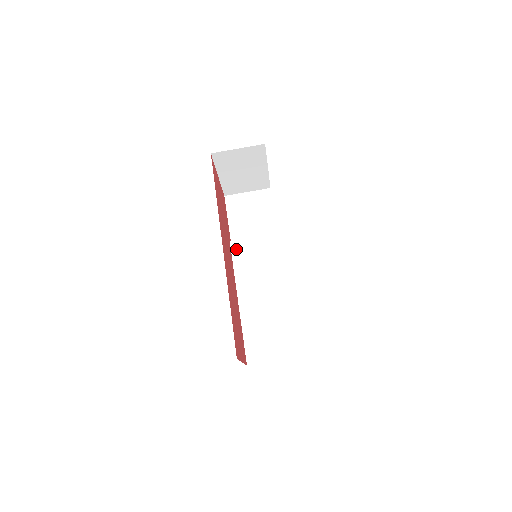
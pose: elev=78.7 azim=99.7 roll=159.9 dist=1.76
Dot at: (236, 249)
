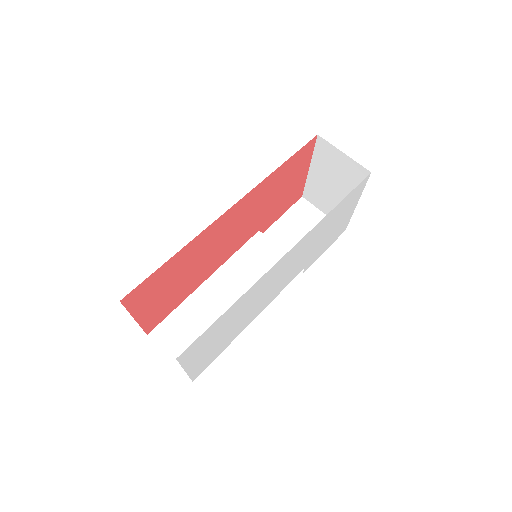
Dot at: (256, 241)
